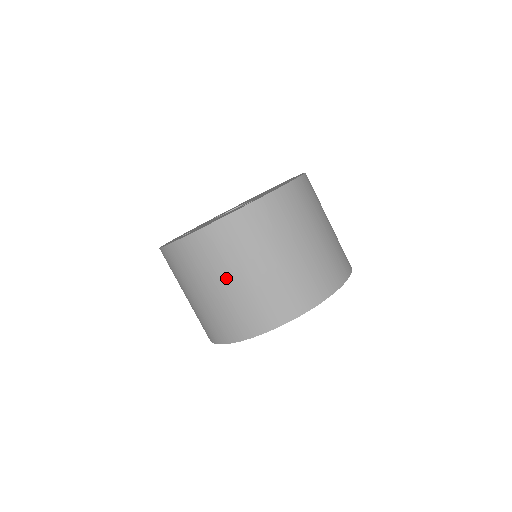
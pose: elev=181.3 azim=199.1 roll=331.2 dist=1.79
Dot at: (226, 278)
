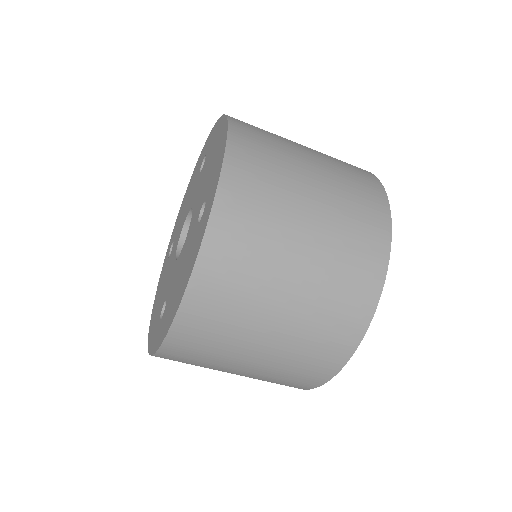
Dot at: (266, 323)
